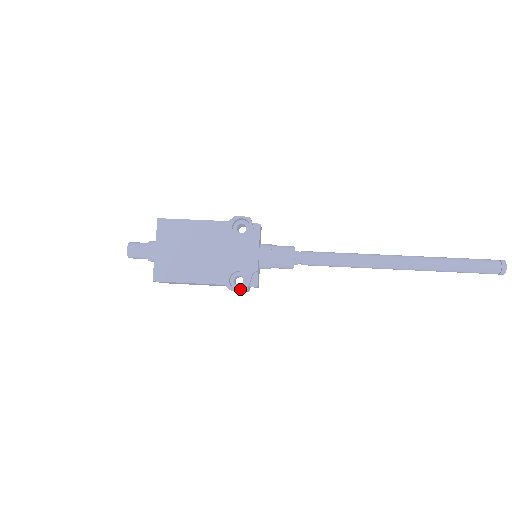
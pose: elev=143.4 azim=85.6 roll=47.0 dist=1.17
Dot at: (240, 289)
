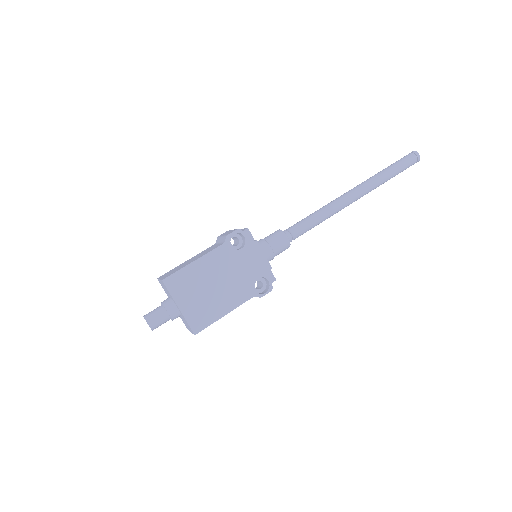
Dot at: (268, 291)
